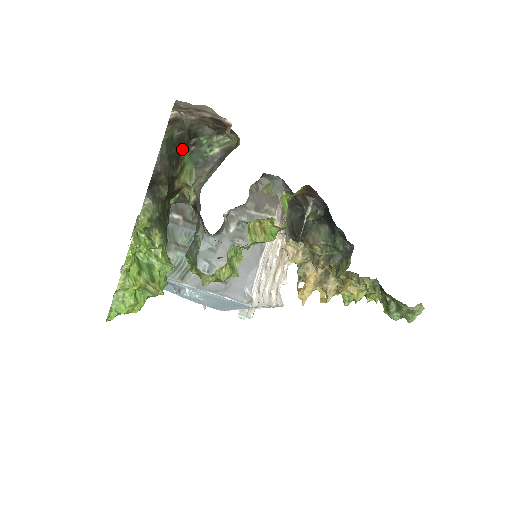
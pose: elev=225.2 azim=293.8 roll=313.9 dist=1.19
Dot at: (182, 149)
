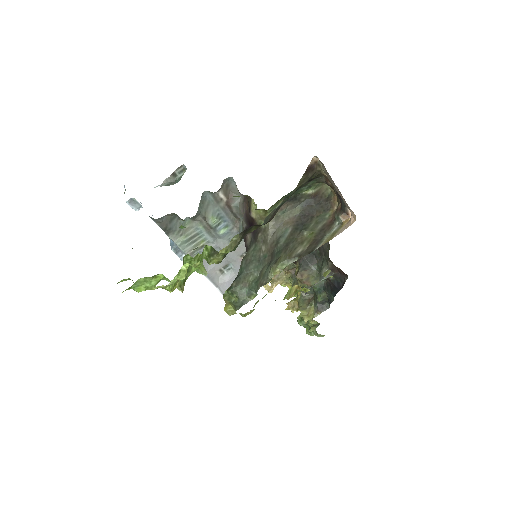
Dot at: occluded
